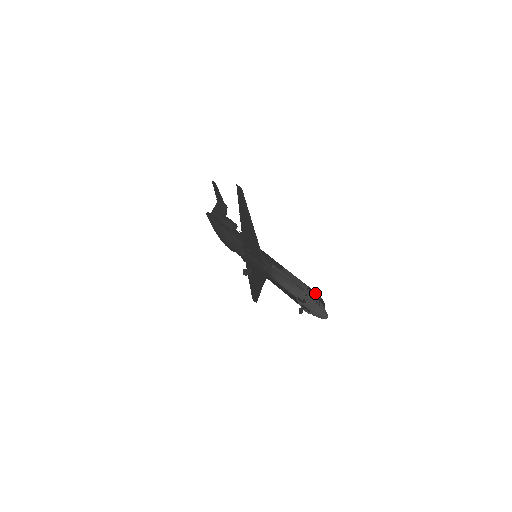
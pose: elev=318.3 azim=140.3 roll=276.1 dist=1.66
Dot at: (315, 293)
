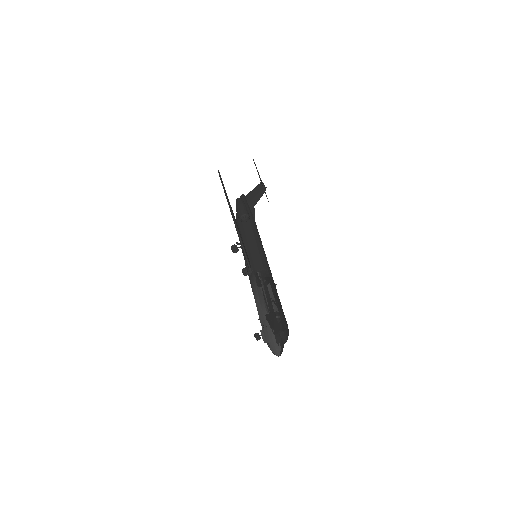
Dot at: (279, 320)
